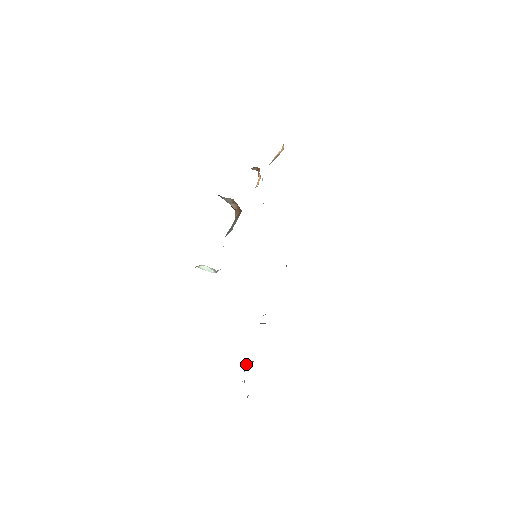
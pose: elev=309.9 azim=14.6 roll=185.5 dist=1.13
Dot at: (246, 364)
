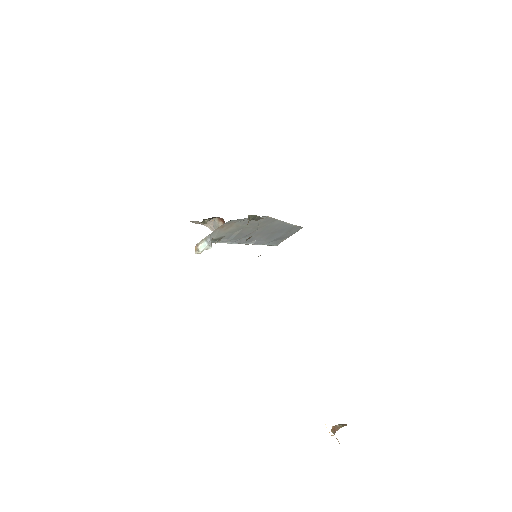
Dot at: occluded
